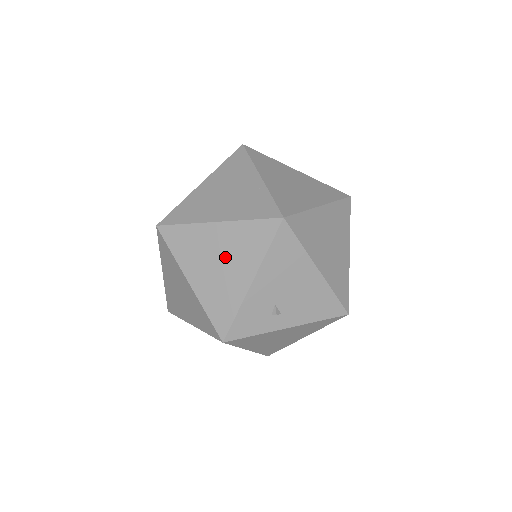
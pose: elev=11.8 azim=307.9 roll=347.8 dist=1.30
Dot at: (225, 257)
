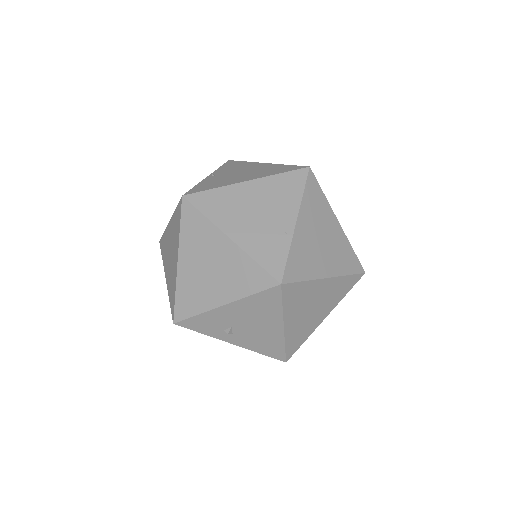
Dot at: (217, 269)
